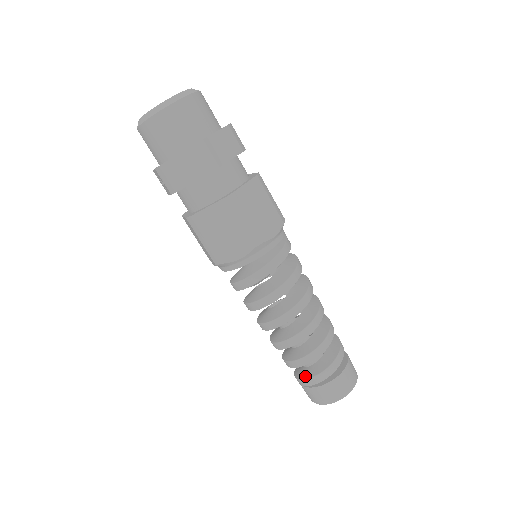
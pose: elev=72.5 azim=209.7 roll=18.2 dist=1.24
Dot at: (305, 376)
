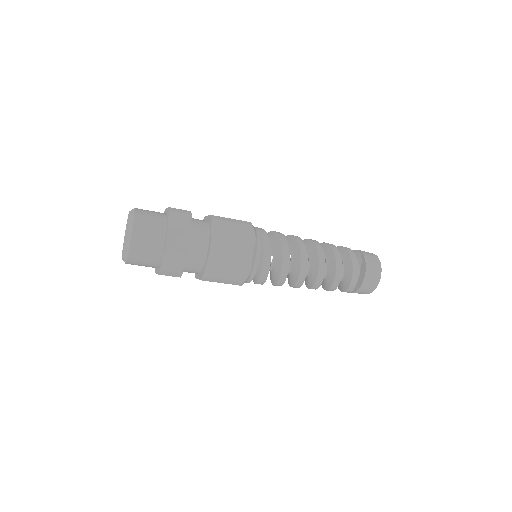
Dot at: (338, 287)
